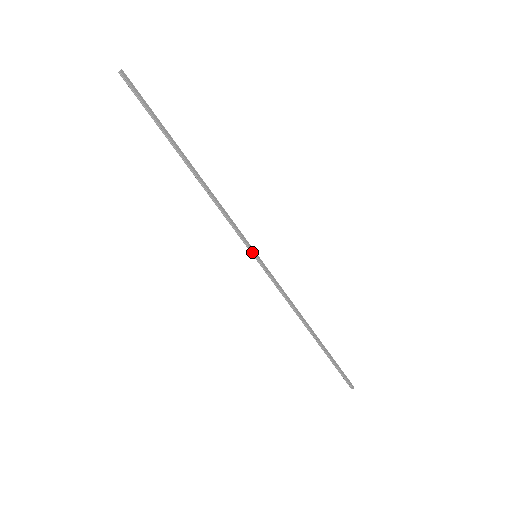
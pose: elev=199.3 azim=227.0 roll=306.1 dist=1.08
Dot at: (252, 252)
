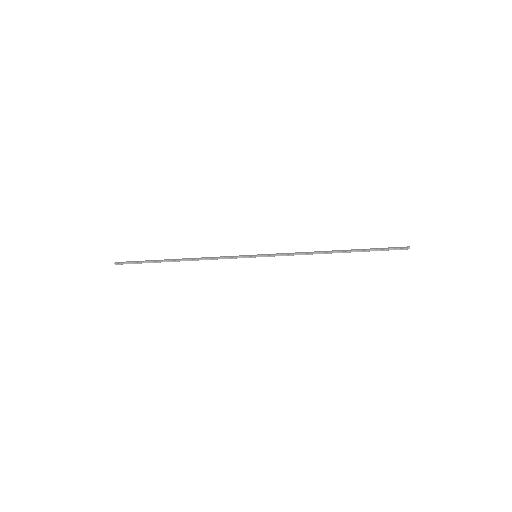
Dot at: (251, 257)
